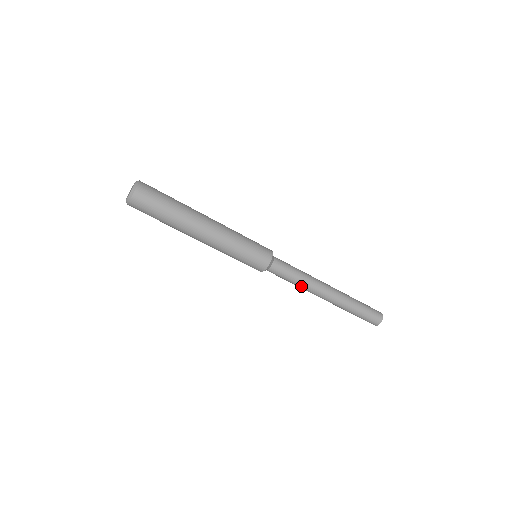
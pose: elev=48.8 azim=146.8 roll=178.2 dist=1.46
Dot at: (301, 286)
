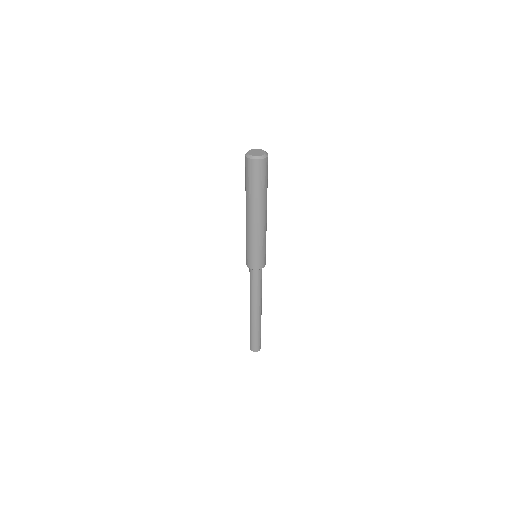
Dot at: (254, 295)
